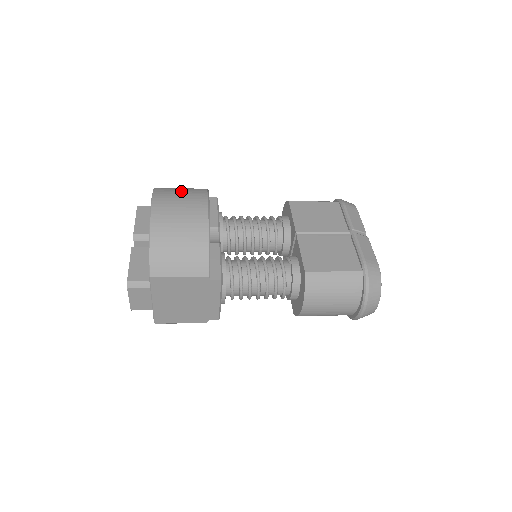
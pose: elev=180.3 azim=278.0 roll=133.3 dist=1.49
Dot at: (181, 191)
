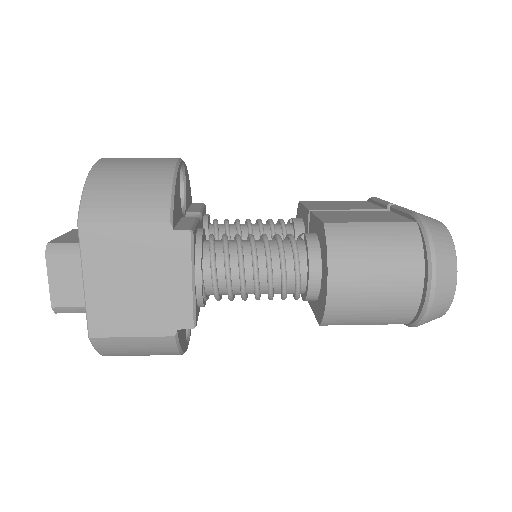
Dot at: occluded
